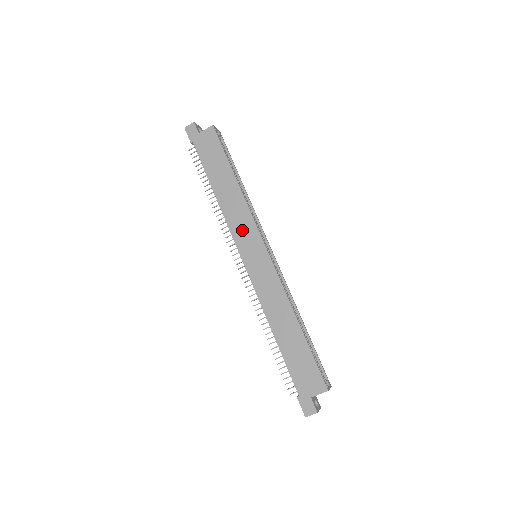
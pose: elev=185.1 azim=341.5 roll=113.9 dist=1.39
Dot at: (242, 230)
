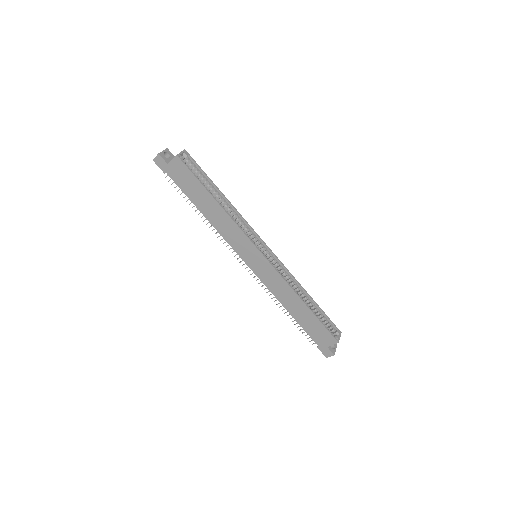
Dot at: (237, 242)
